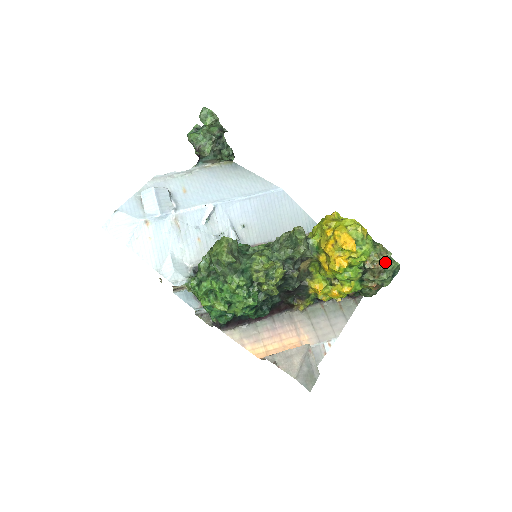
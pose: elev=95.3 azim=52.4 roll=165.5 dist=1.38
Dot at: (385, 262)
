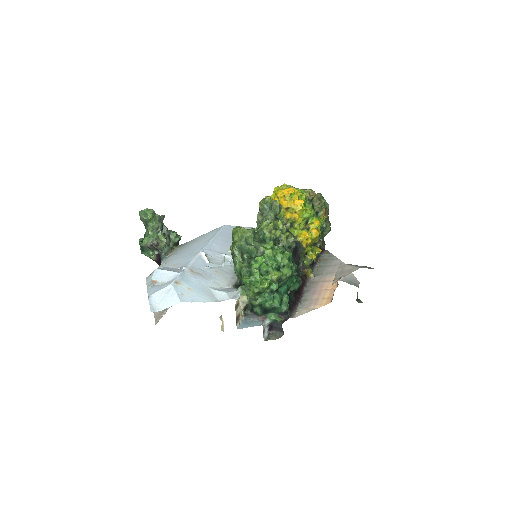
Dot at: occluded
